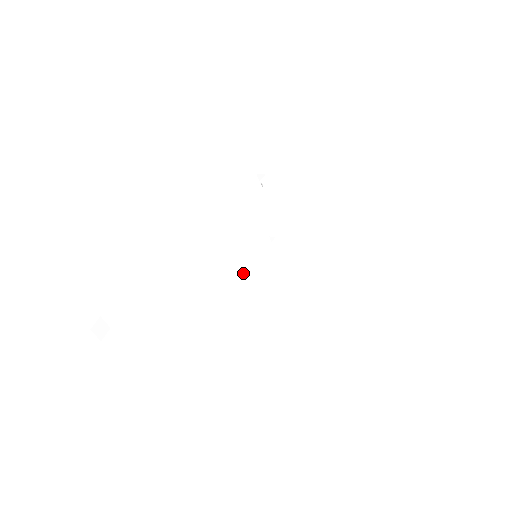
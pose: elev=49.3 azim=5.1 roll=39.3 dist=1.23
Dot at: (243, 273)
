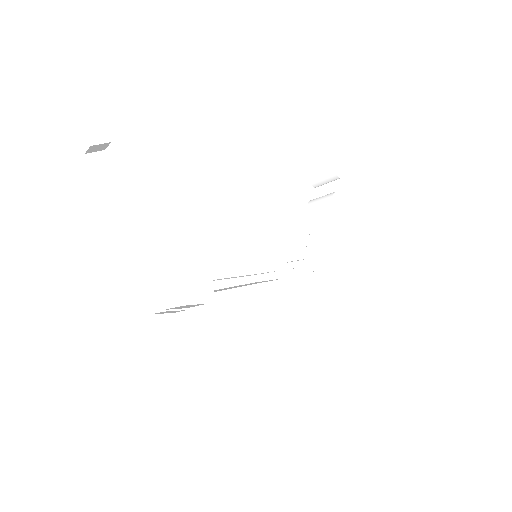
Dot at: occluded
